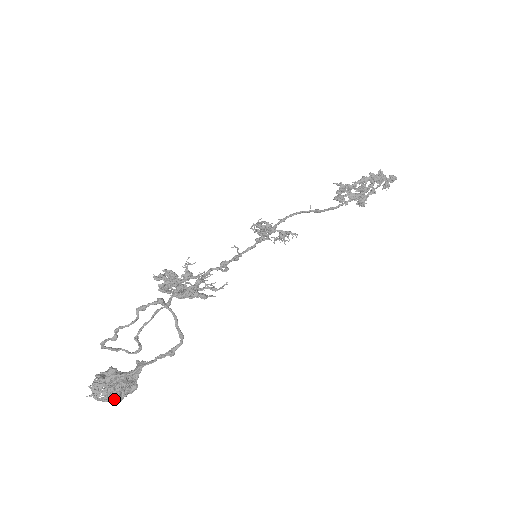
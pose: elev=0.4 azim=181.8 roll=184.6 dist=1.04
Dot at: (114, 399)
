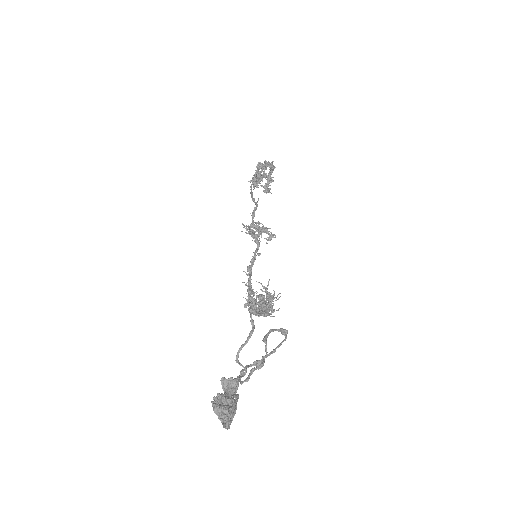
Dot at: occluded
